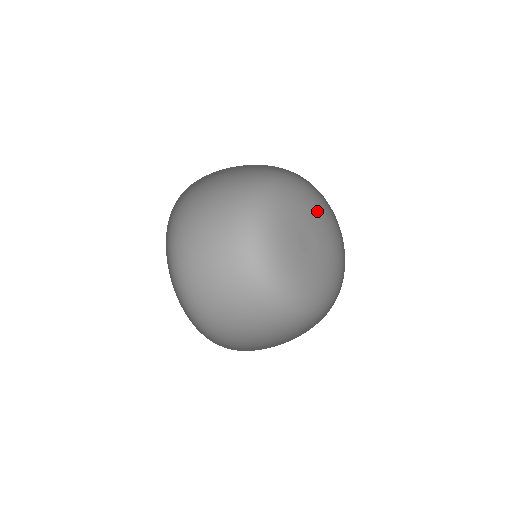
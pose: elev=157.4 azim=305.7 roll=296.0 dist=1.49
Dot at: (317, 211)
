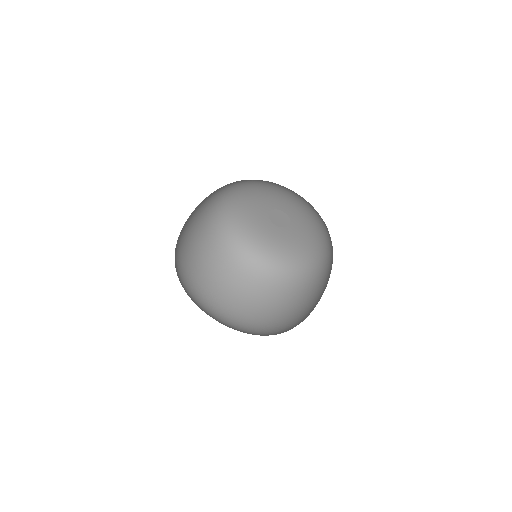
Dot at: (277, 195)
